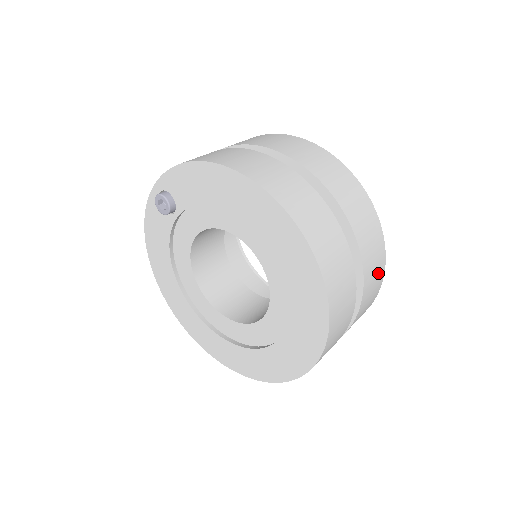
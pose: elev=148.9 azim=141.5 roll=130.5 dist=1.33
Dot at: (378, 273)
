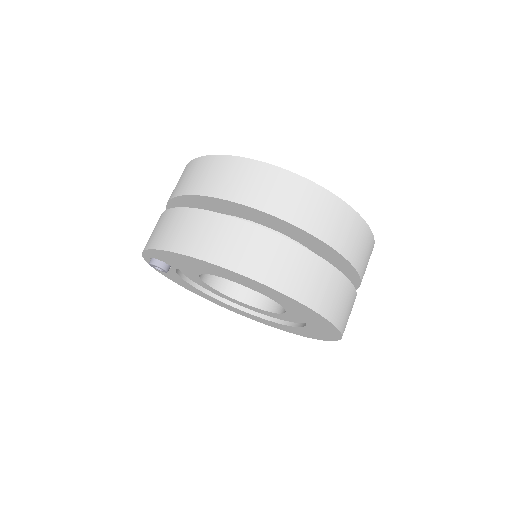
Dot at: (366, 243)
